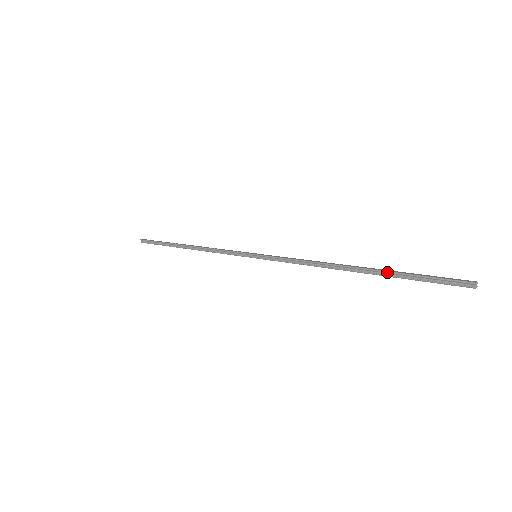
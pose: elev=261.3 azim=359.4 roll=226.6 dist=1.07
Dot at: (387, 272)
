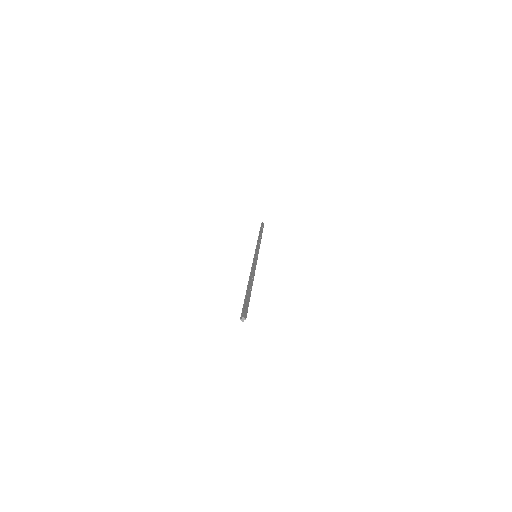
Dot at: (248, 291)
